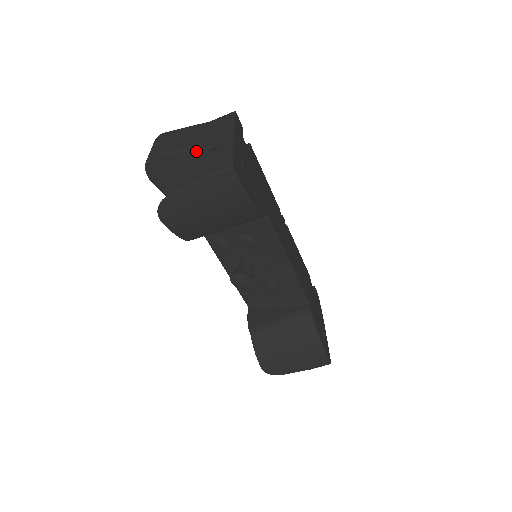
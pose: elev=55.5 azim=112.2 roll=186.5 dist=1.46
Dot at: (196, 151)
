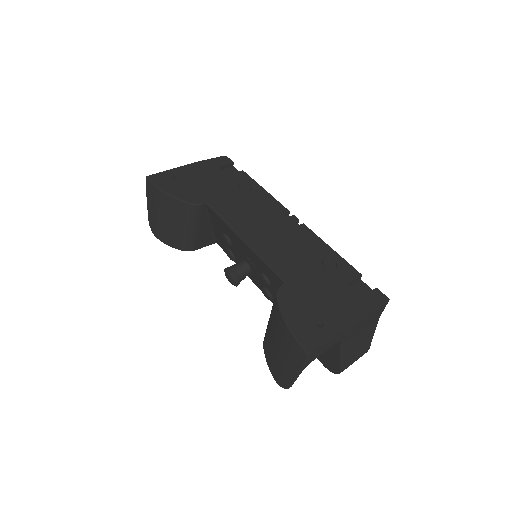
Dot at: occluded
